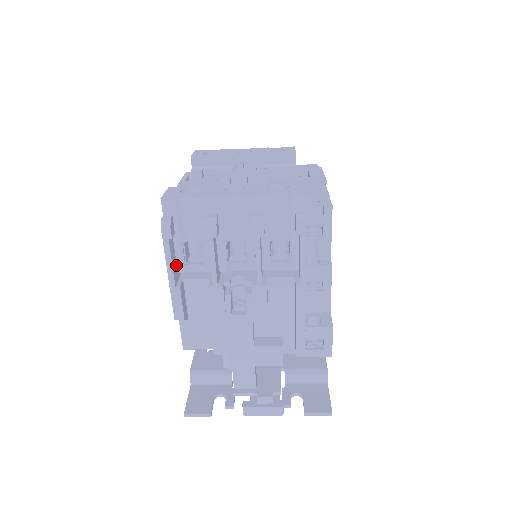
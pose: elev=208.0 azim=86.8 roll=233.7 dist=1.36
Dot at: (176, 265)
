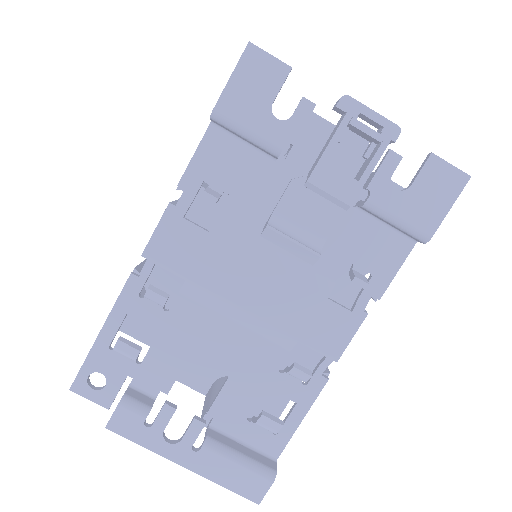
Dot at: occluded
